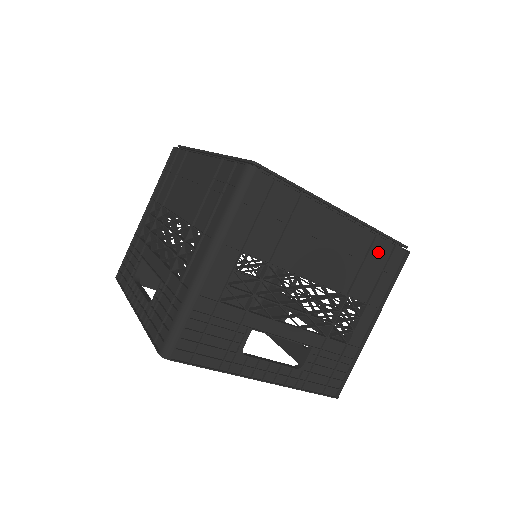
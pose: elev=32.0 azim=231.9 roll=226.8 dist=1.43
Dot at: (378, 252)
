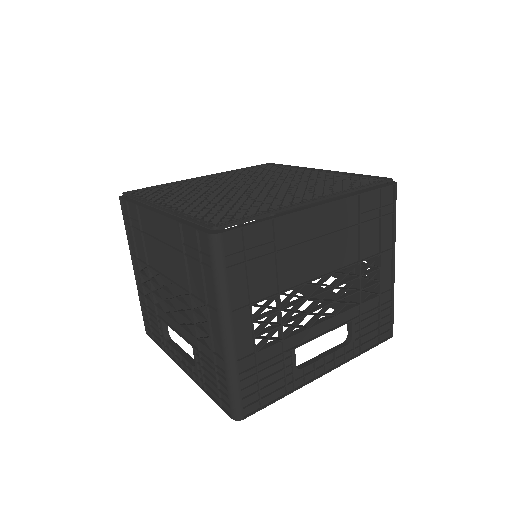
Dot at: (368, 206)
